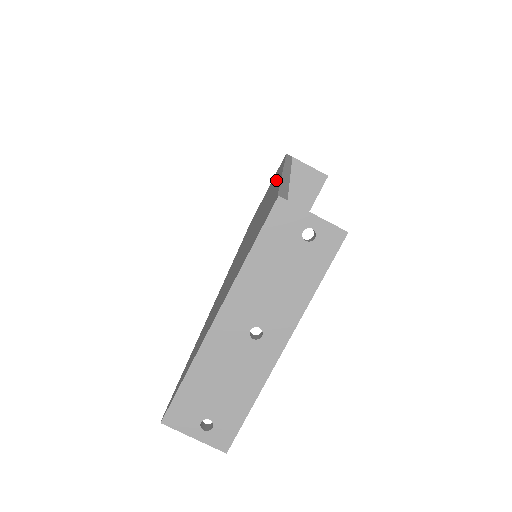
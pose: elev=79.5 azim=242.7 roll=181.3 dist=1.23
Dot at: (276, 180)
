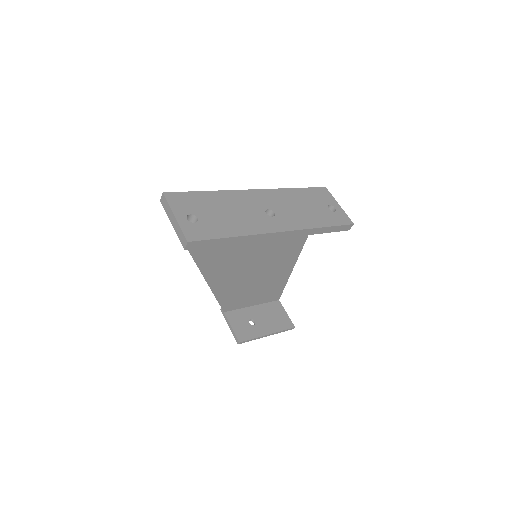
Dot at: occluded
